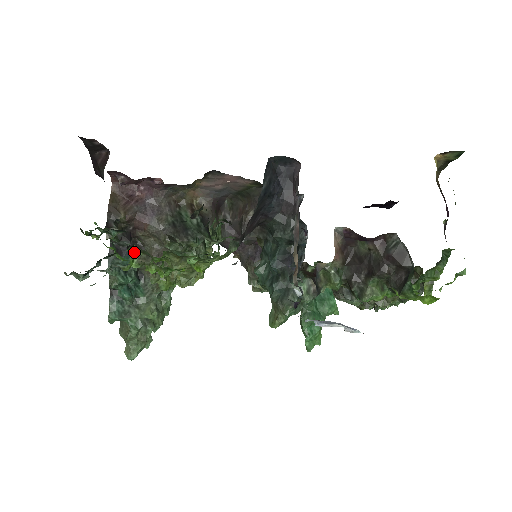
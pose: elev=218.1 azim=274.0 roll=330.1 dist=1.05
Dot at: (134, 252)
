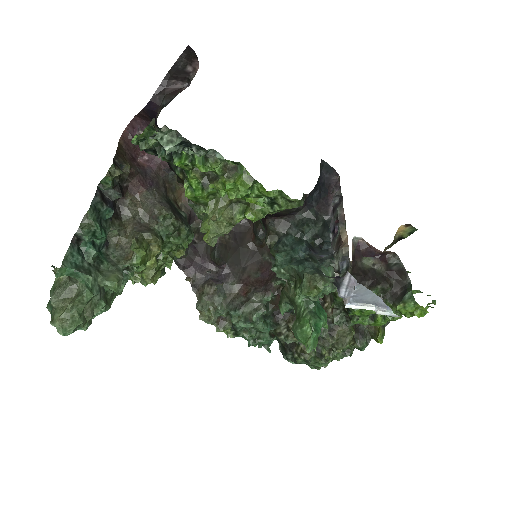
Dot at: (193, 172)
